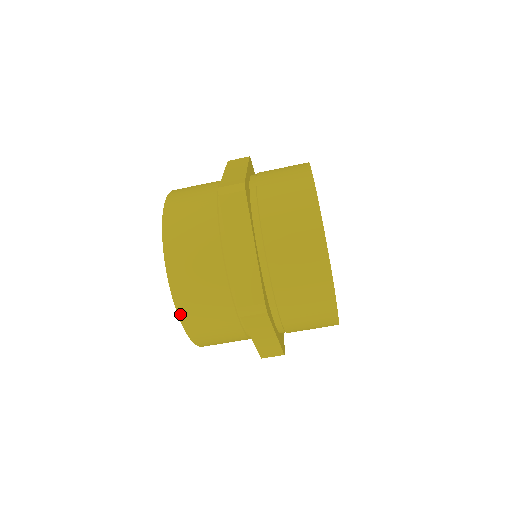
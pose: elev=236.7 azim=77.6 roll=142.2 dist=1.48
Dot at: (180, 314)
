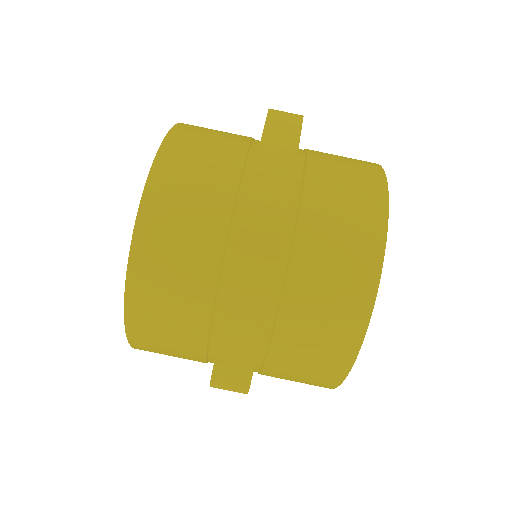
Dot at: (141, 215)
